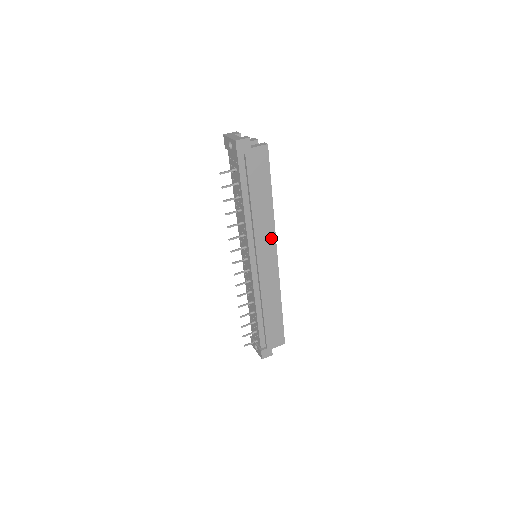
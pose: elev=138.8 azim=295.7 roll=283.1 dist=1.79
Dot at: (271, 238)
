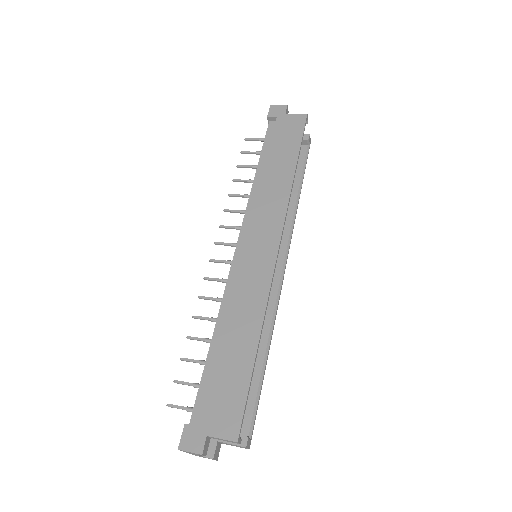
Dot at: (278, 217)
